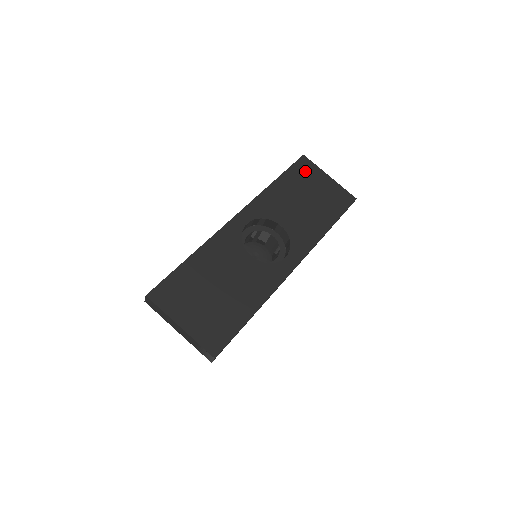
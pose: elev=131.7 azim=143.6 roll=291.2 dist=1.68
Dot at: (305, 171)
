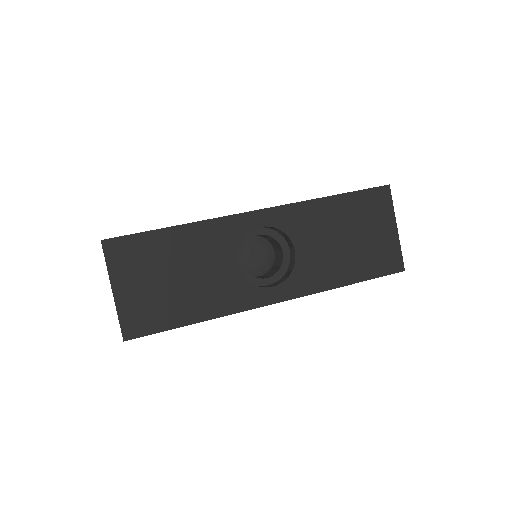
Dot at: (374, 205)
